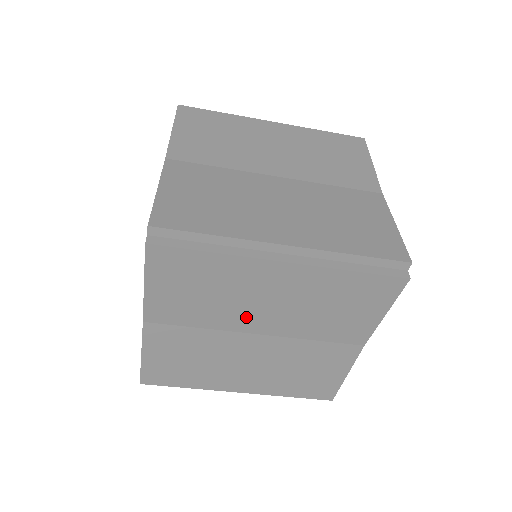
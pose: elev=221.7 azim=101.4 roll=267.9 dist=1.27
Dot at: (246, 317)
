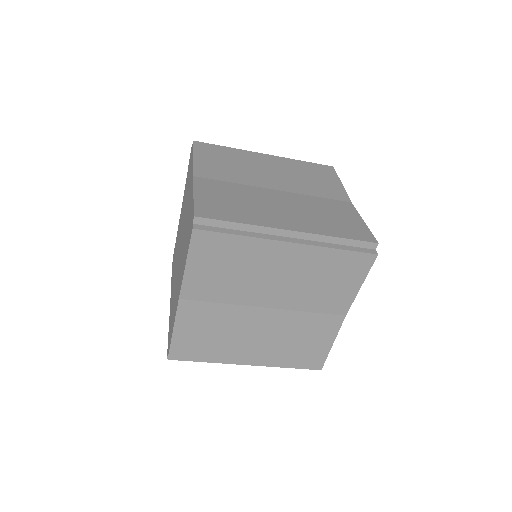
Dot at: (259, 292)
